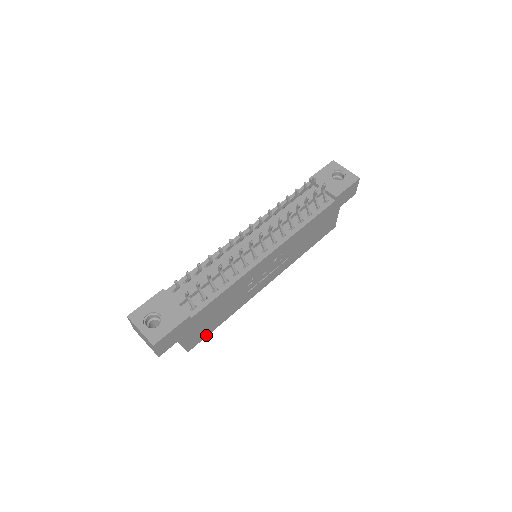
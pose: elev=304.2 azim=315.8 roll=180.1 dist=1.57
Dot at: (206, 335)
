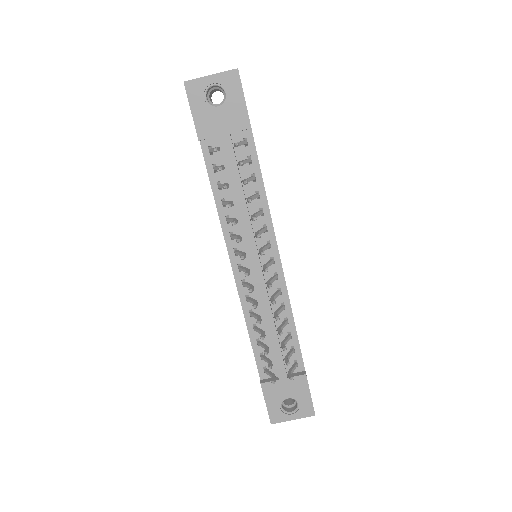
Dot at: occluded
